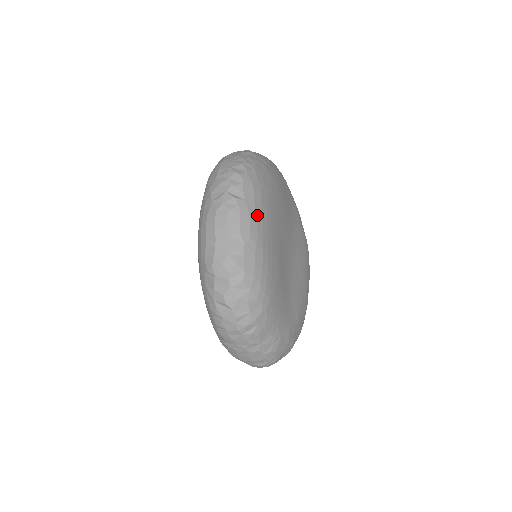
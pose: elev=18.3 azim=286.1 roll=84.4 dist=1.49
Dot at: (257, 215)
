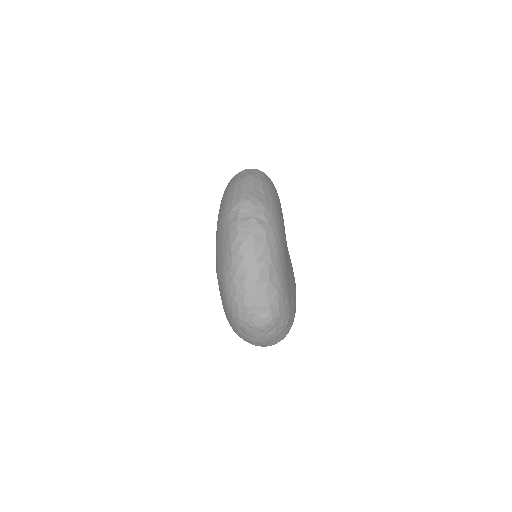
Dot at: (273, 190)
